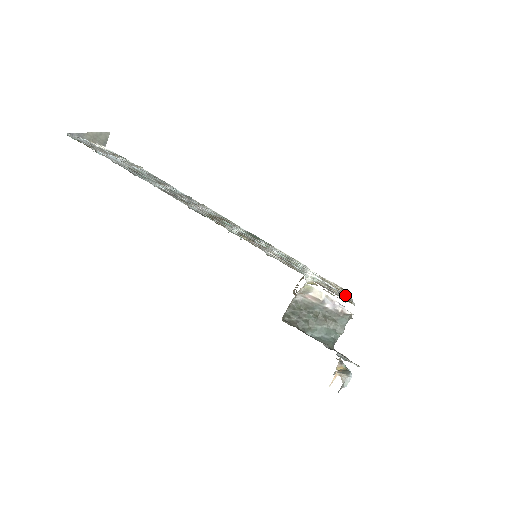
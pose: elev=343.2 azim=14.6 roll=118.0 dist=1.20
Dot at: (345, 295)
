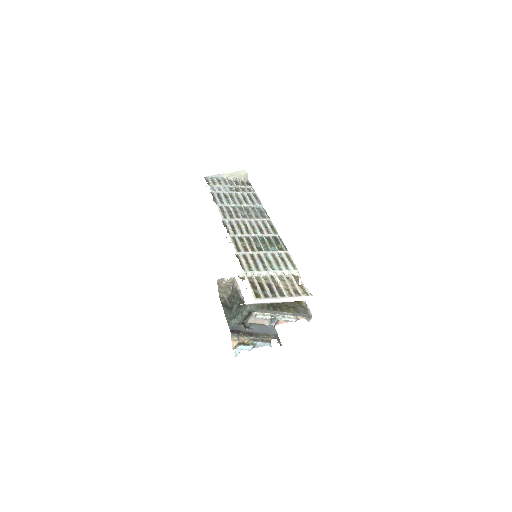
Dot at: (278, 294)
